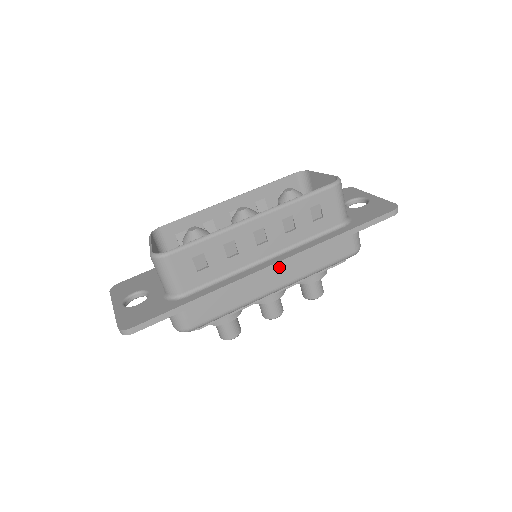
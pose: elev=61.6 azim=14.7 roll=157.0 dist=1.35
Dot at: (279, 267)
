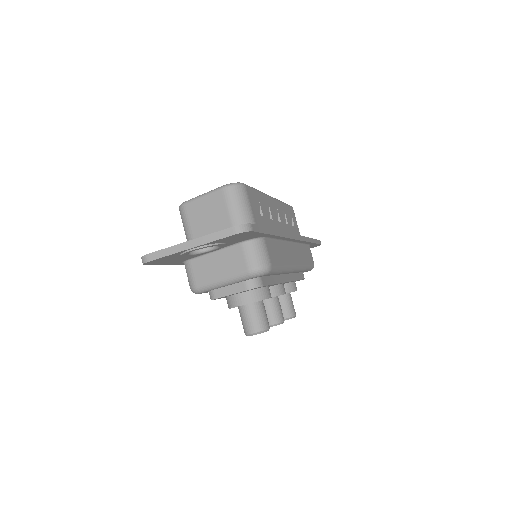
Dot at: (298, 240)
